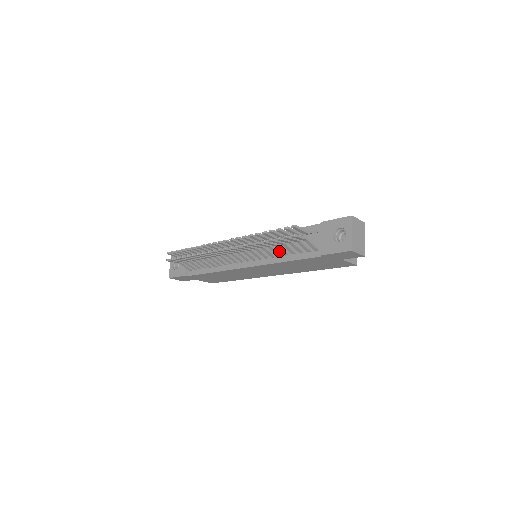
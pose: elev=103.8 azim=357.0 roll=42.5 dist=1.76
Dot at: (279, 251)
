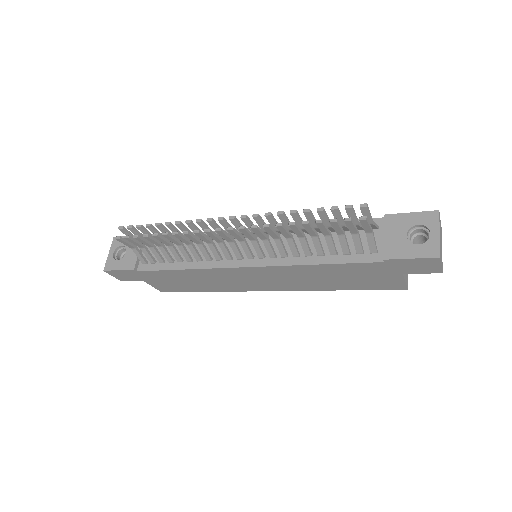
Dot at: occluded
